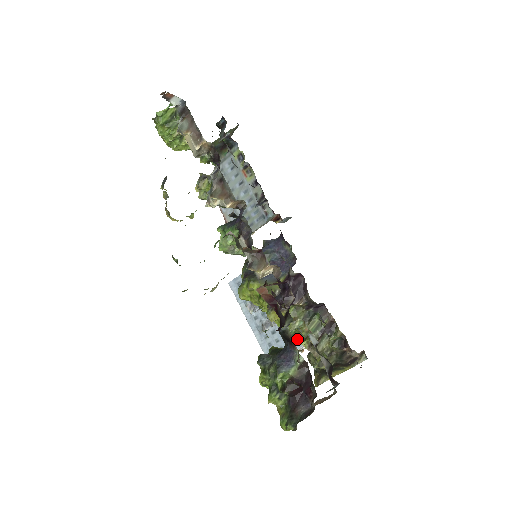
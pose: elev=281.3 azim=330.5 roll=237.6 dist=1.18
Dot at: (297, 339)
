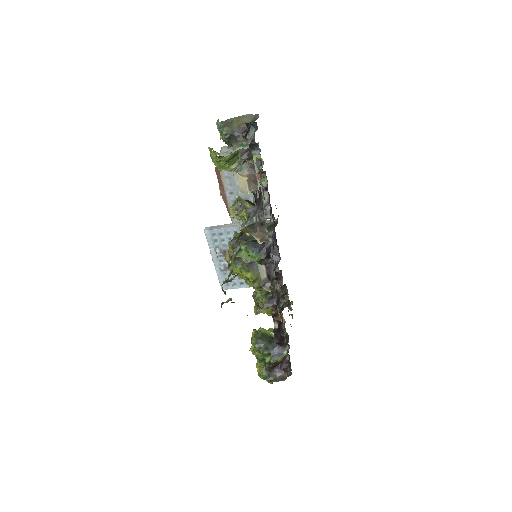
Dot at: (259, 298)
